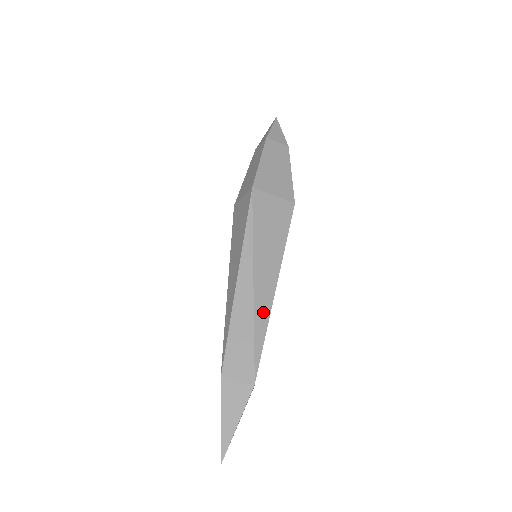
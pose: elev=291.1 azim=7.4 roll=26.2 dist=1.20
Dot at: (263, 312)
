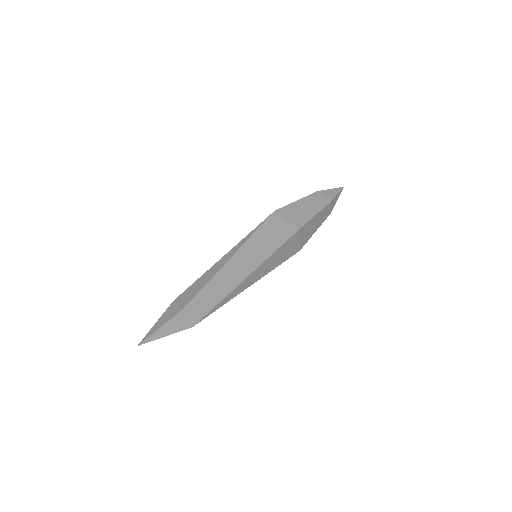
Dot at: (232, 295)
